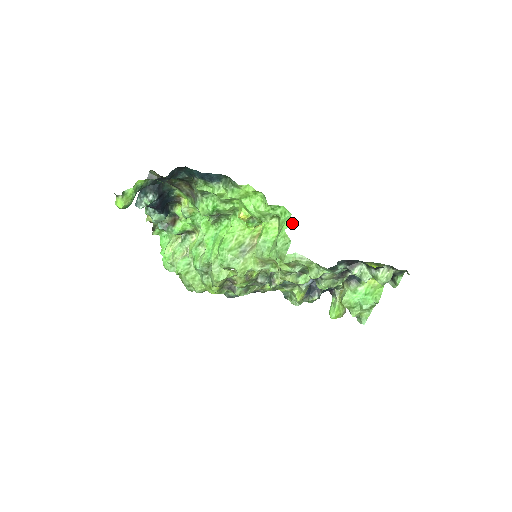
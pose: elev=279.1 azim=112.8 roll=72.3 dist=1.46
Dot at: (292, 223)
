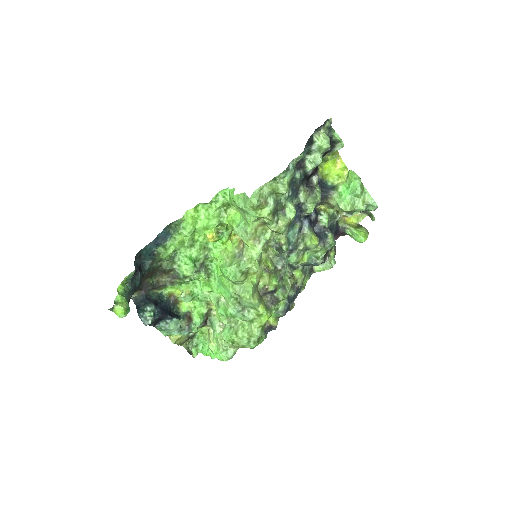
Dot at: (234, 189)
